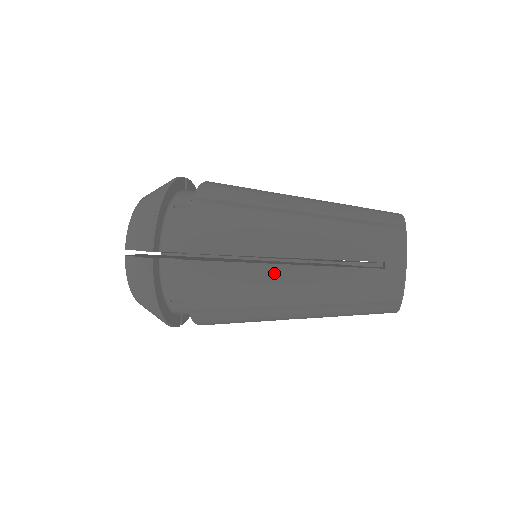
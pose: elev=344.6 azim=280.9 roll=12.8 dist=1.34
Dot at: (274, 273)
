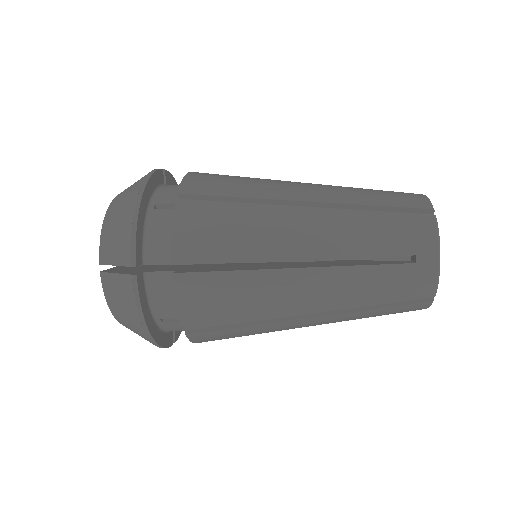
Dot at: (286, 279)
